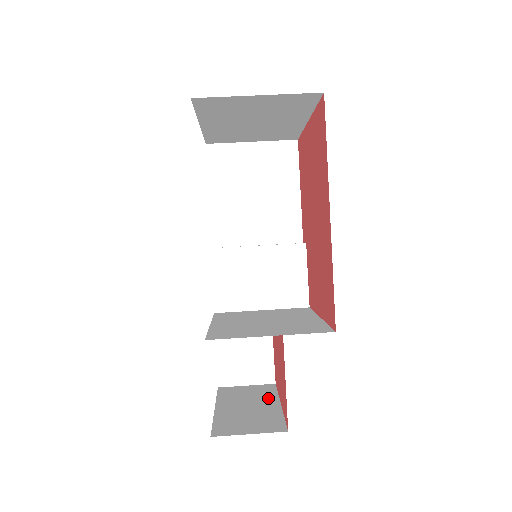
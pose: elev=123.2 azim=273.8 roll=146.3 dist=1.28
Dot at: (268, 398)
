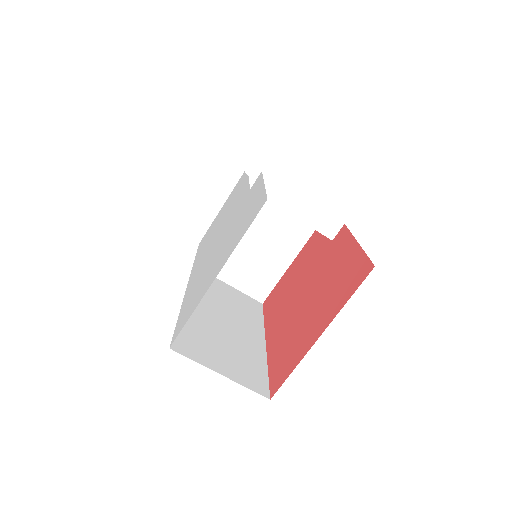
Dot at: occluded
